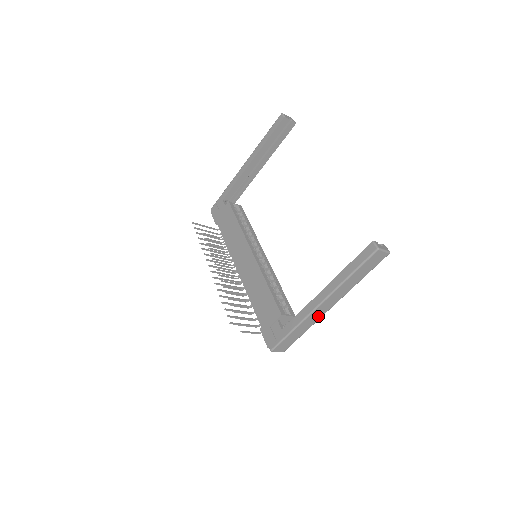
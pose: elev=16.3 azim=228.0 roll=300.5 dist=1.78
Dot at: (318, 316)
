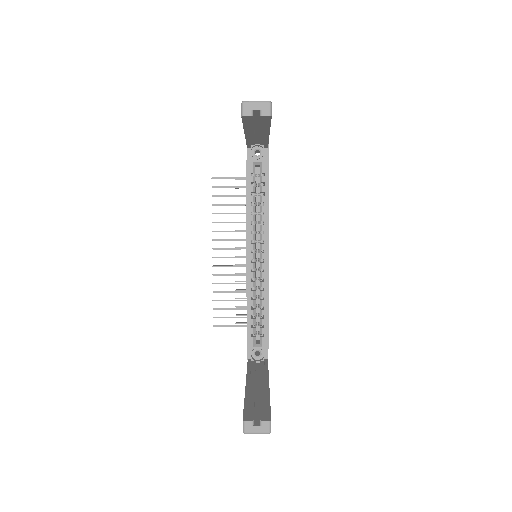
Dot at: occluded
